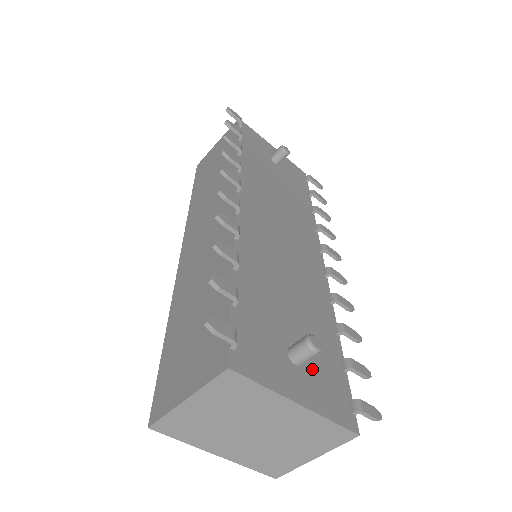
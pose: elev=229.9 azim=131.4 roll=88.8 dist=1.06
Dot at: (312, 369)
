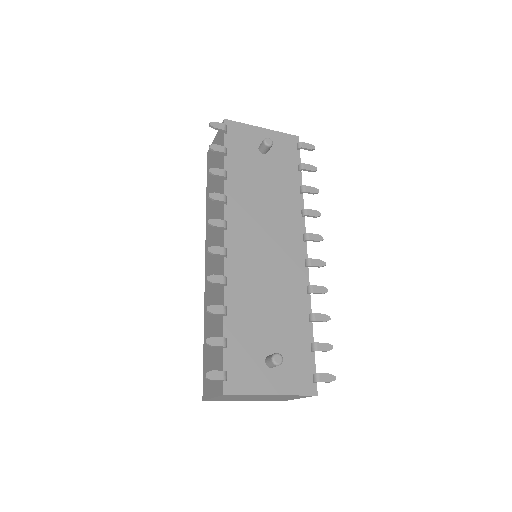
Dot at: (284, 364)
